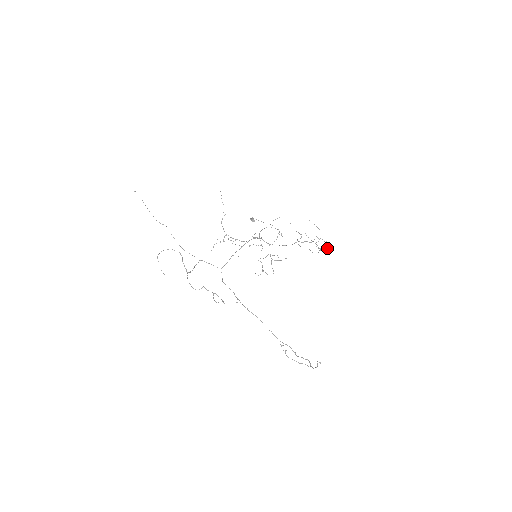
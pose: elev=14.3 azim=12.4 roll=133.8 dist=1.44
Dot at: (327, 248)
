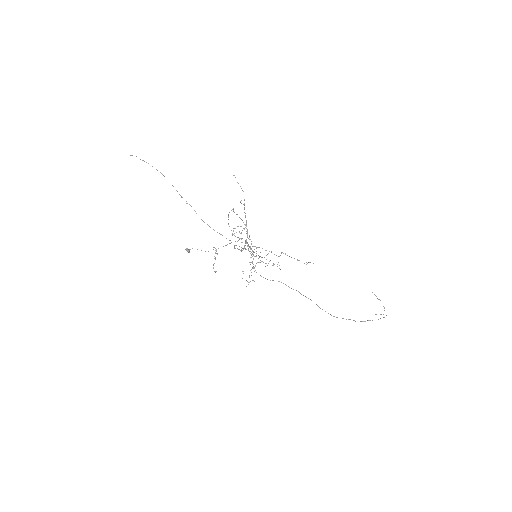
Dot at: occluded
